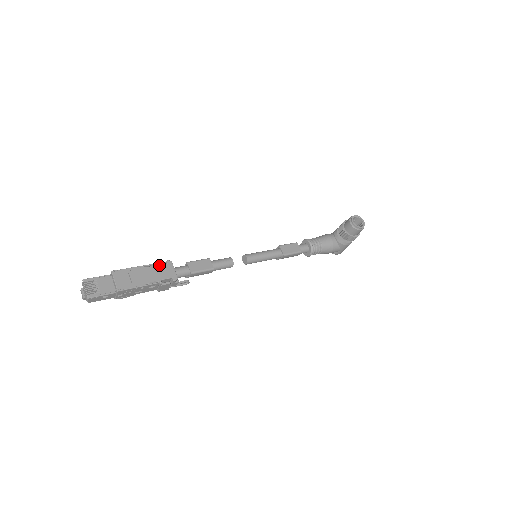
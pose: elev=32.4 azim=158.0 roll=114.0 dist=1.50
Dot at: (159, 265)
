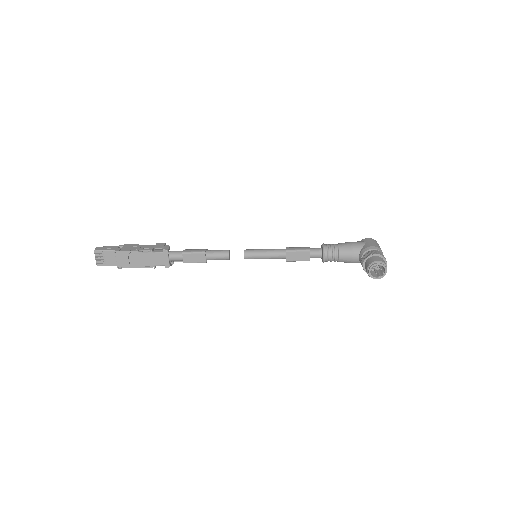
Dot at: (155, 253)
